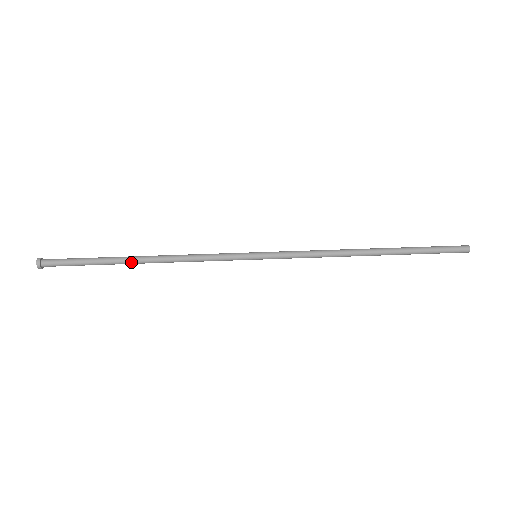
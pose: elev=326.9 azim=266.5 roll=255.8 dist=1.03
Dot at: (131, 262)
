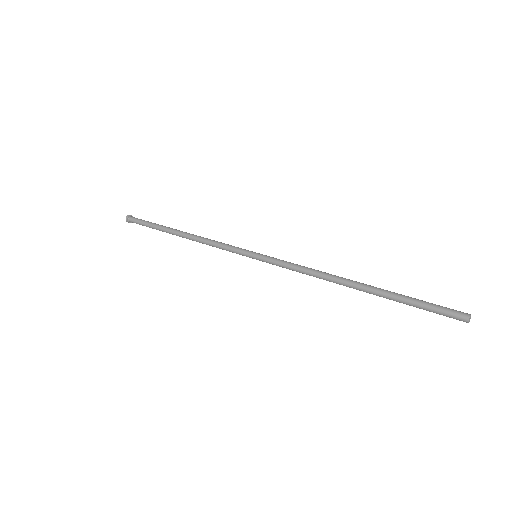
Dot at: occluded
